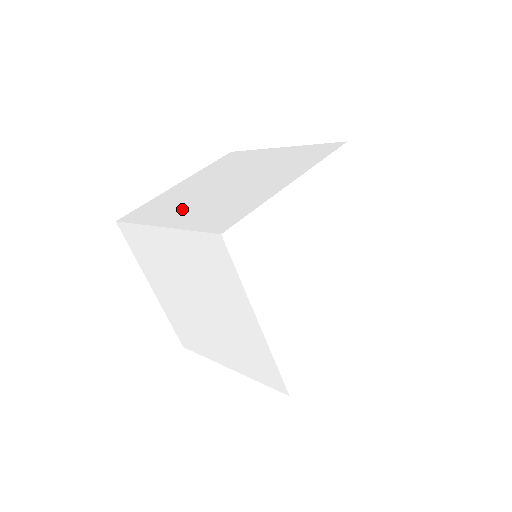
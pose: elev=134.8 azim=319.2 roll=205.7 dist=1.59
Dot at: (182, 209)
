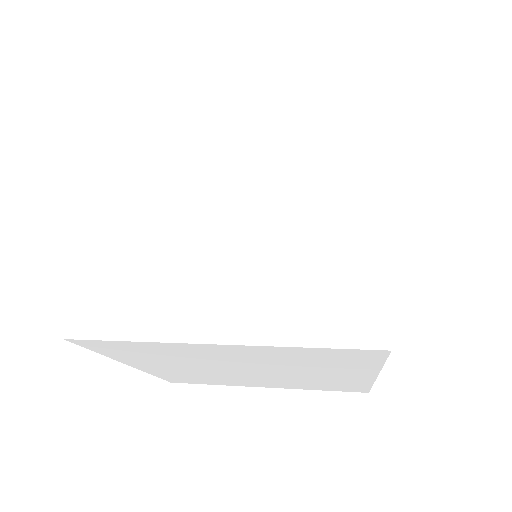
Dot at: occluded
